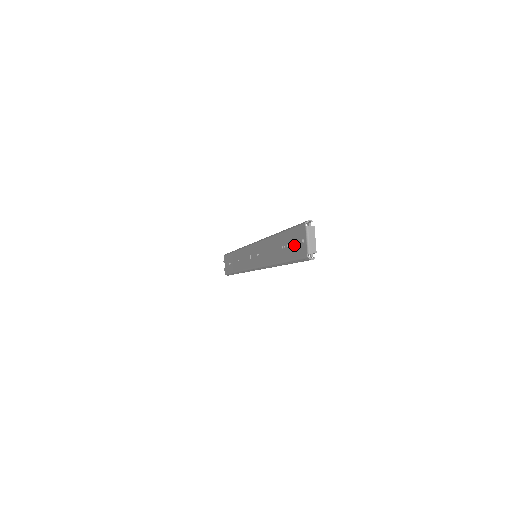
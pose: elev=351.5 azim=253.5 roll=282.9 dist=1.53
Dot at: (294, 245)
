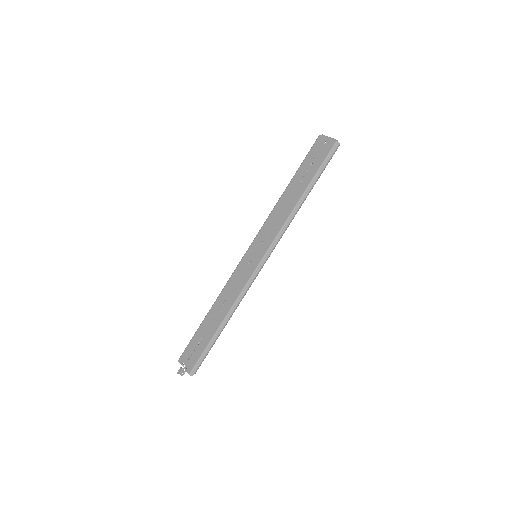
Dot at: (316, 158)
